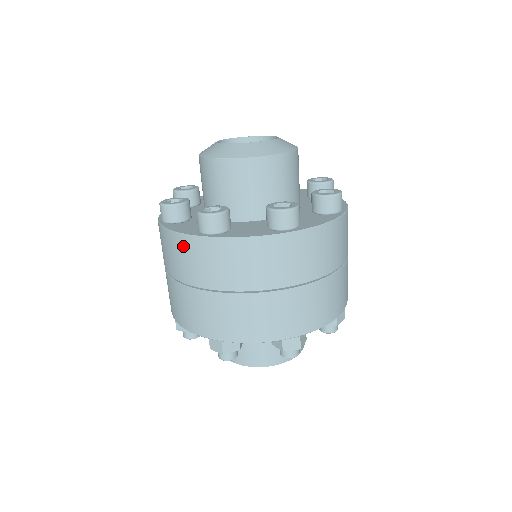
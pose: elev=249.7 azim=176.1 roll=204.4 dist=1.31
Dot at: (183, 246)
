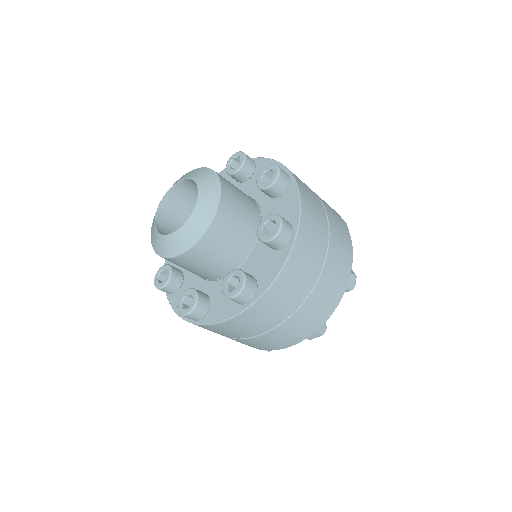
Dot at: (240, 322)
